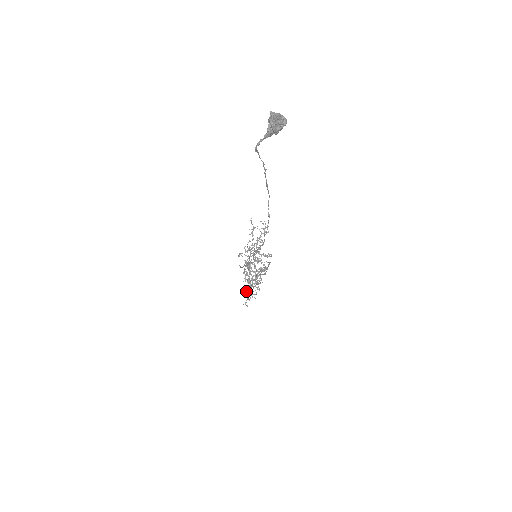
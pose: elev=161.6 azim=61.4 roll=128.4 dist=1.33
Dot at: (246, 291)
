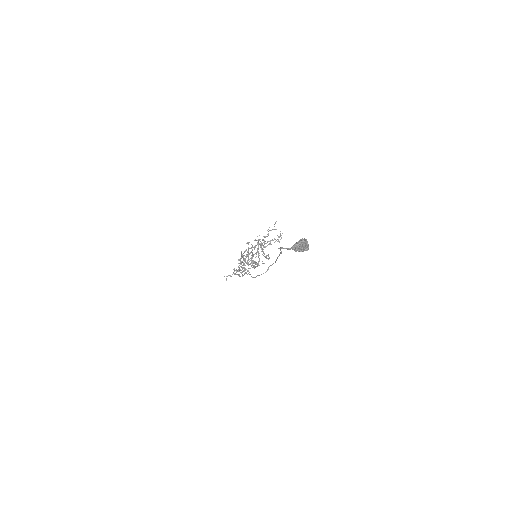
Dot at: occluded
